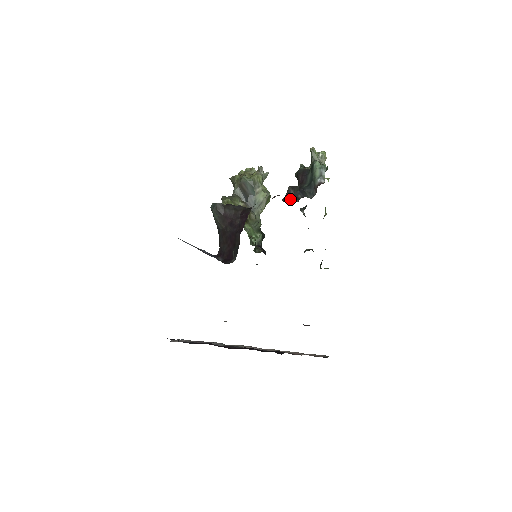
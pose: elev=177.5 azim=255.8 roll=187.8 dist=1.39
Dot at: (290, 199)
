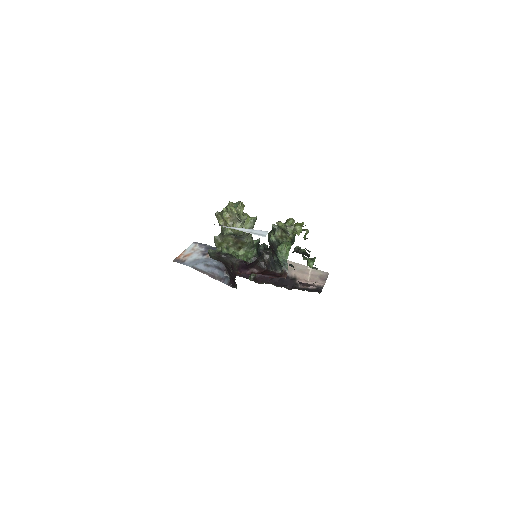
Dot at: (266, 264)
